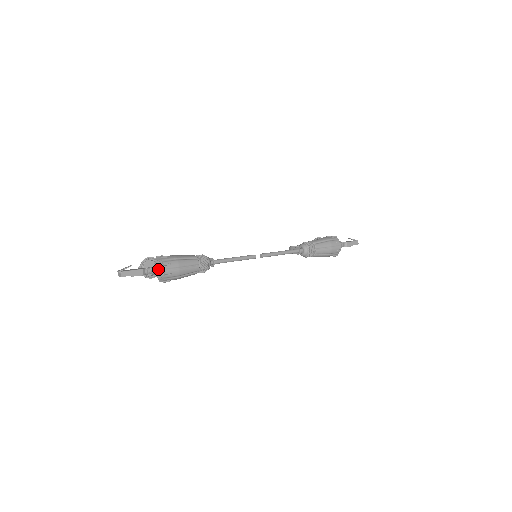
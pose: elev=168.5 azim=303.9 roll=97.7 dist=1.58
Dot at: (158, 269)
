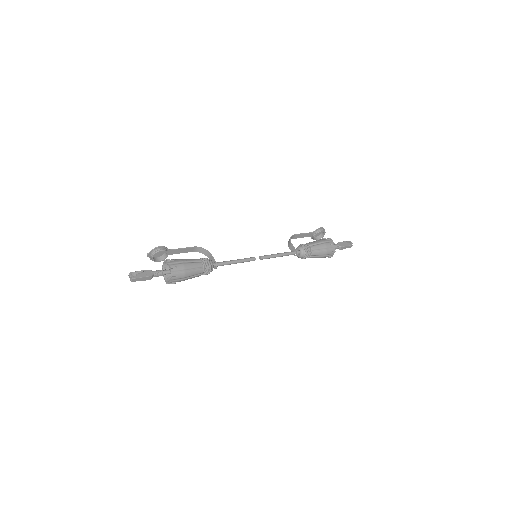
Dot at: (165, 273)
